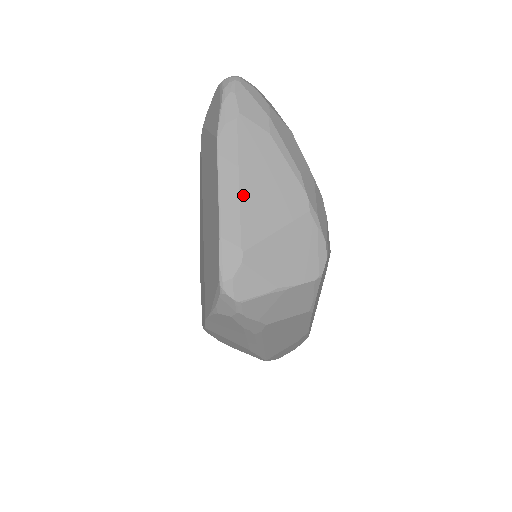
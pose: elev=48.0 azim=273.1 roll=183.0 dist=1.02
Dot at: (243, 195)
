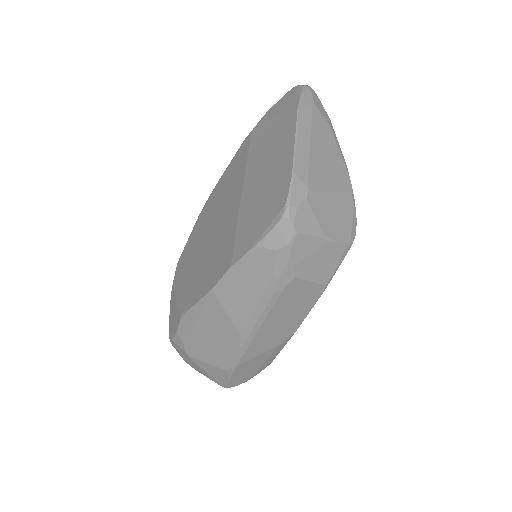
Dot at: (312, 153)
